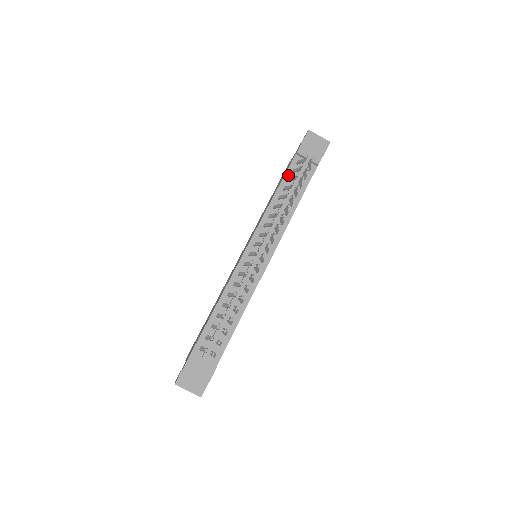
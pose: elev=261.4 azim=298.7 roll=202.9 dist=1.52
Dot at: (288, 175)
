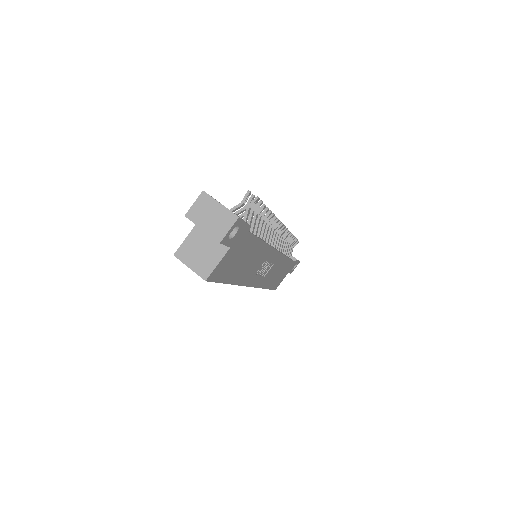
Dot at: occluded
